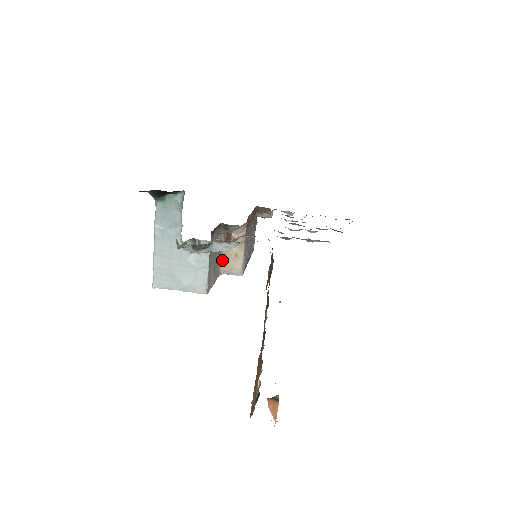
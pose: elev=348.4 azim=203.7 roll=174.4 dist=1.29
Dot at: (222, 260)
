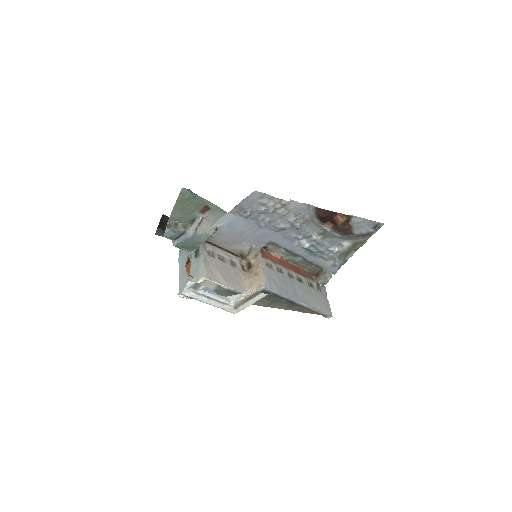
Dot at: (246, 281)
